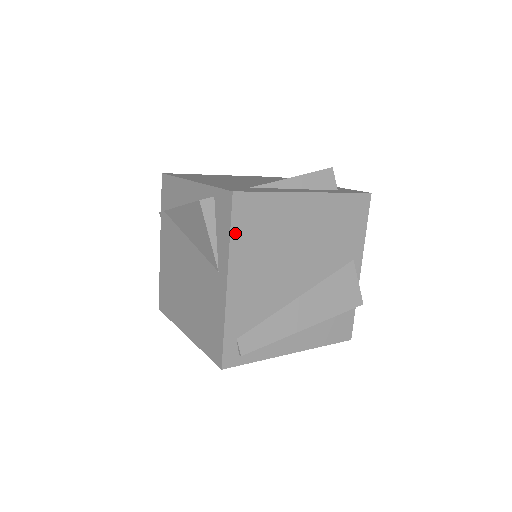
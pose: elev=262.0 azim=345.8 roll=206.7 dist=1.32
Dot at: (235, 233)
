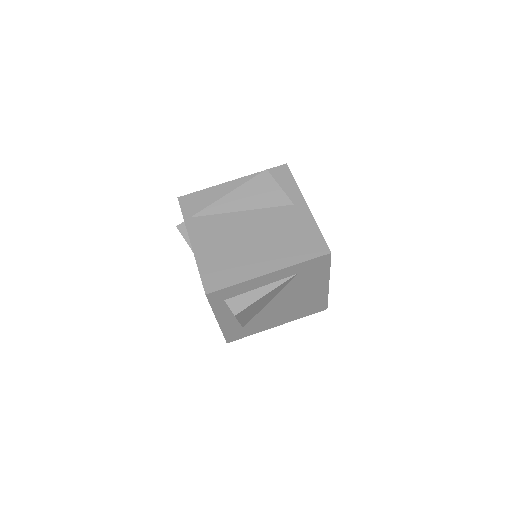
Dot at: (295, 183)
